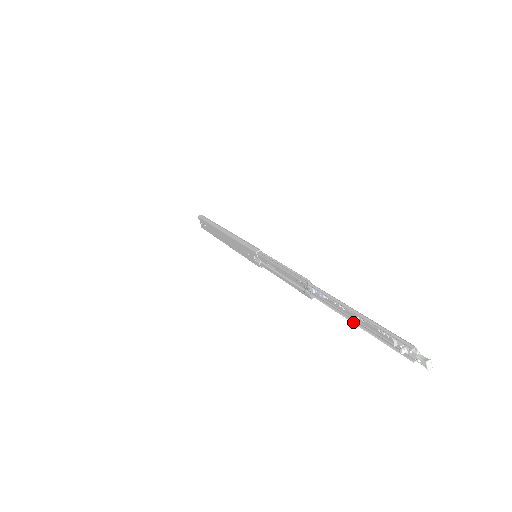
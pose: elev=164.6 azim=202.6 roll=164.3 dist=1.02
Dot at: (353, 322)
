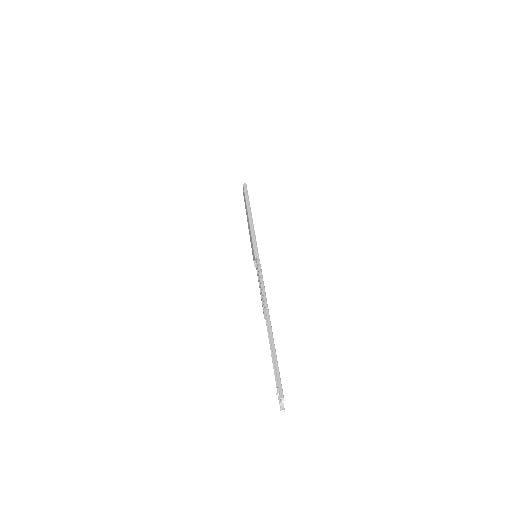
Dot at: (271, 355)
